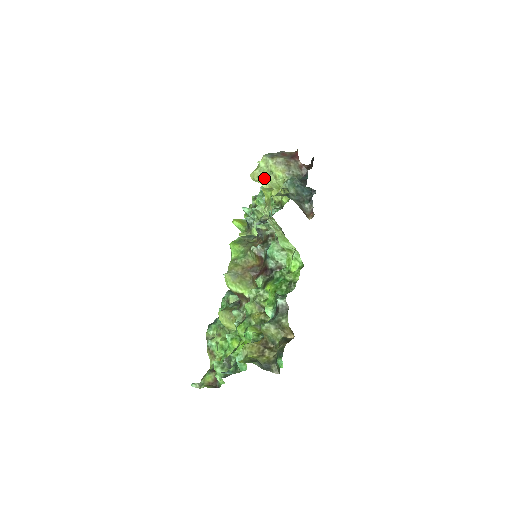
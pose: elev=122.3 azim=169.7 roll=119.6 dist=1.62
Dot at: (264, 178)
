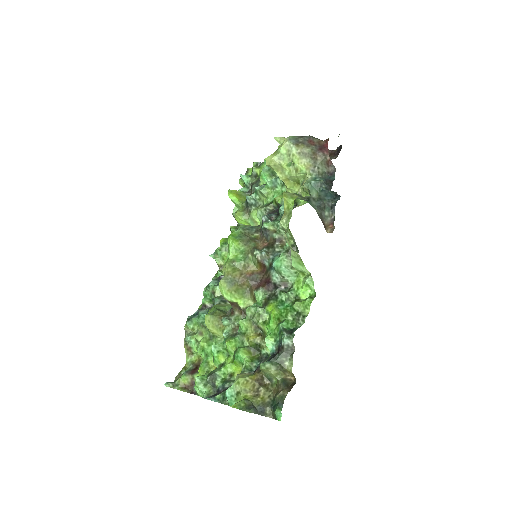
Dot at: (282, 168)
